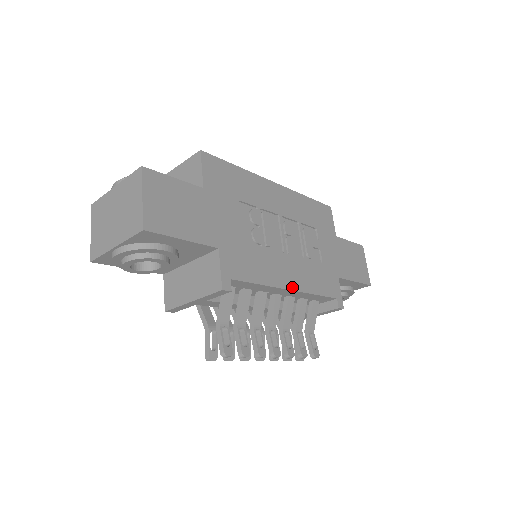
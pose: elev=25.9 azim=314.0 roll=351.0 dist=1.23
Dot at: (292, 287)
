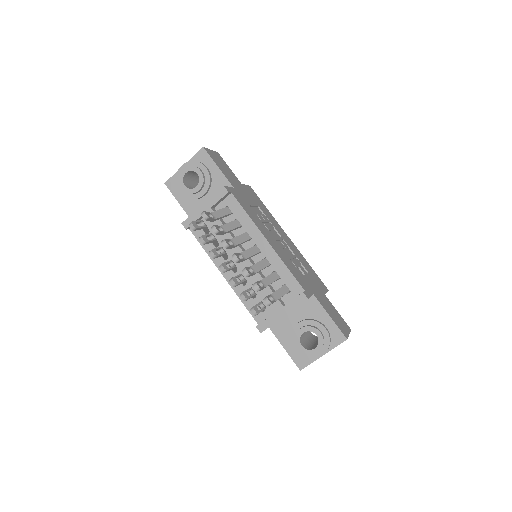
Dot at: (269, 242)
